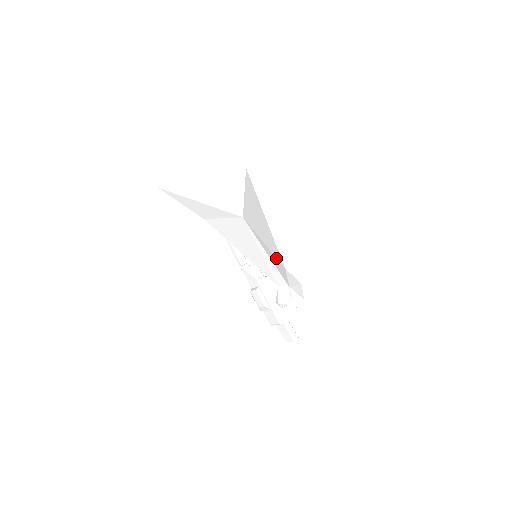
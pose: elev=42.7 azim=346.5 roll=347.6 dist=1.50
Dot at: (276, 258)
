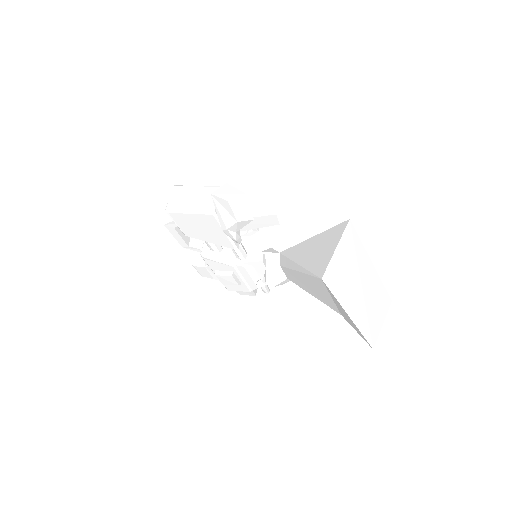
Dot at: occluded
